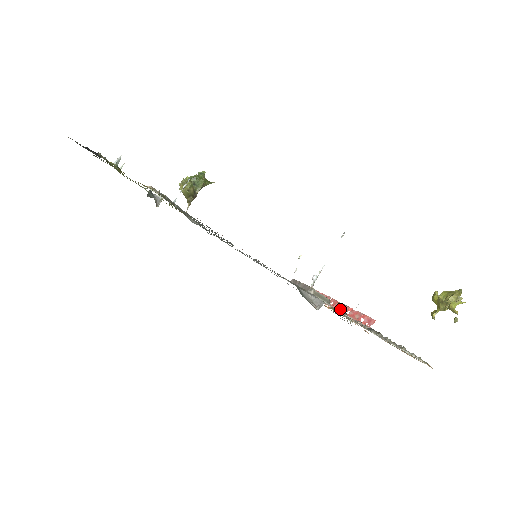
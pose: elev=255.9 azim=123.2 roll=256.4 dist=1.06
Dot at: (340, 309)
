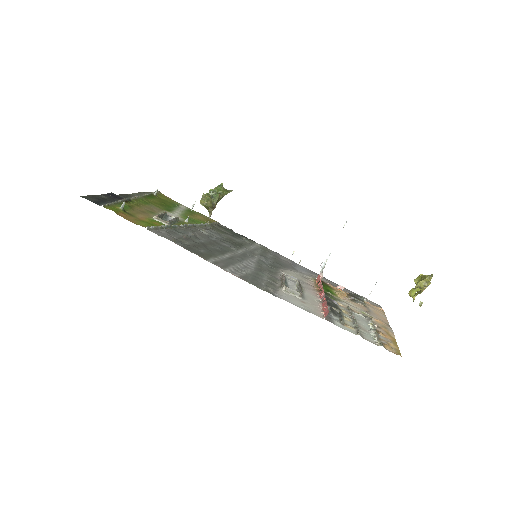
Dot at: (321, 298)
